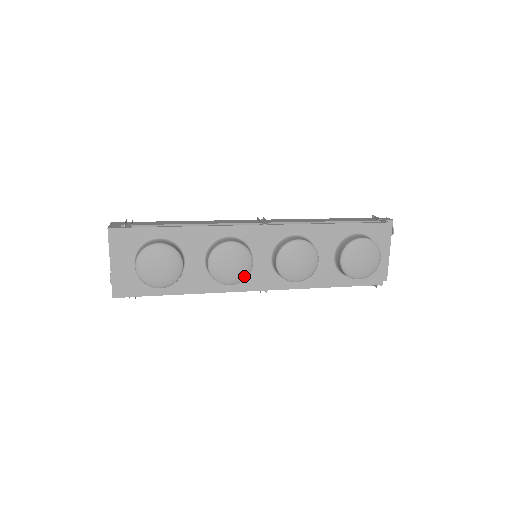
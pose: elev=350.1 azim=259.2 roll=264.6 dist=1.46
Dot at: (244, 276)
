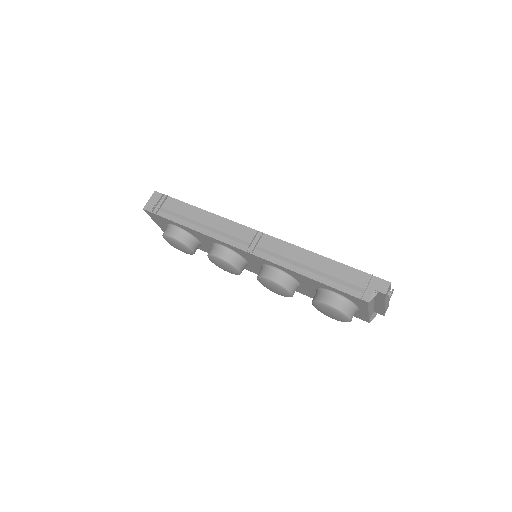
Dot at: (236, 274)
